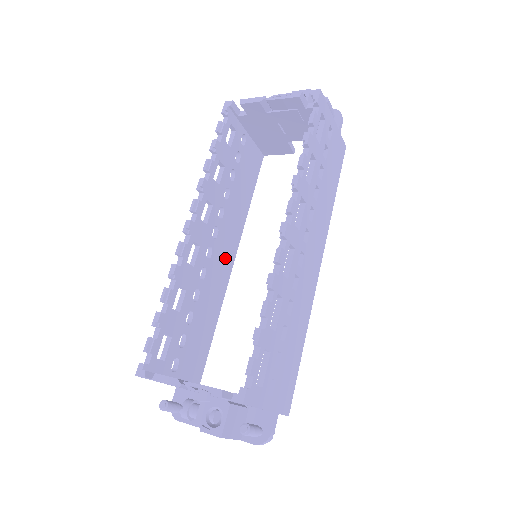
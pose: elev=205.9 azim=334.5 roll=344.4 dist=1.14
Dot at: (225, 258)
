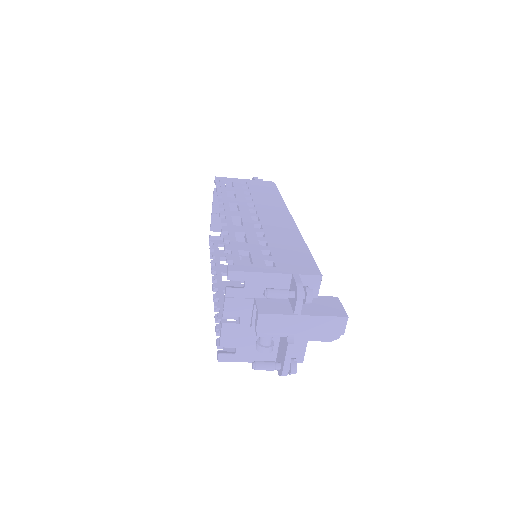
Dot at: occluded
